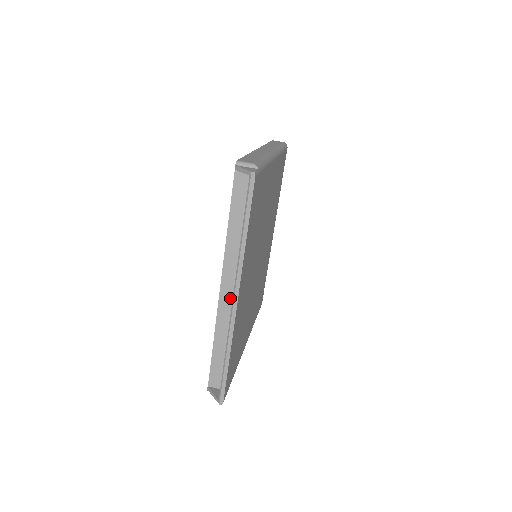
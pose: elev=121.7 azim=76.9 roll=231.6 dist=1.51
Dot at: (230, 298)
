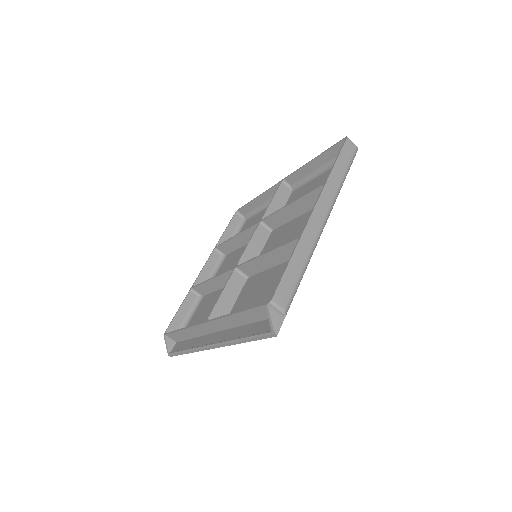
Dot at: (210, 329)
